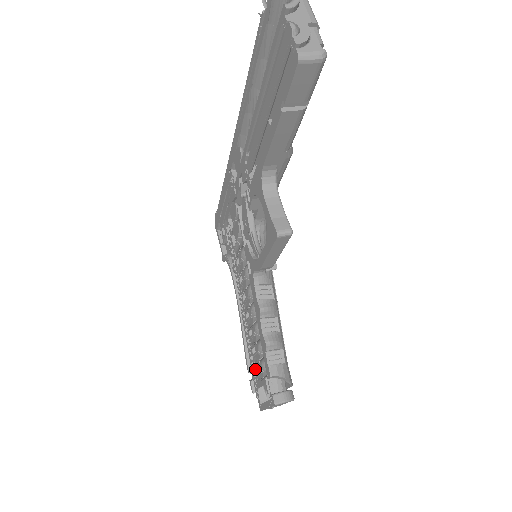
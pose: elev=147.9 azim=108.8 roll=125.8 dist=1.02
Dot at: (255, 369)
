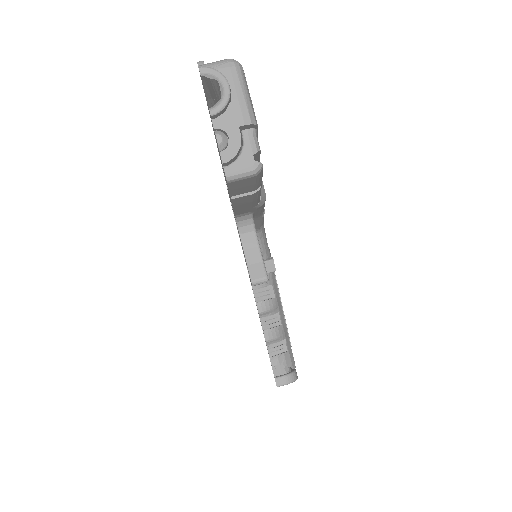
Dot at: occluded
